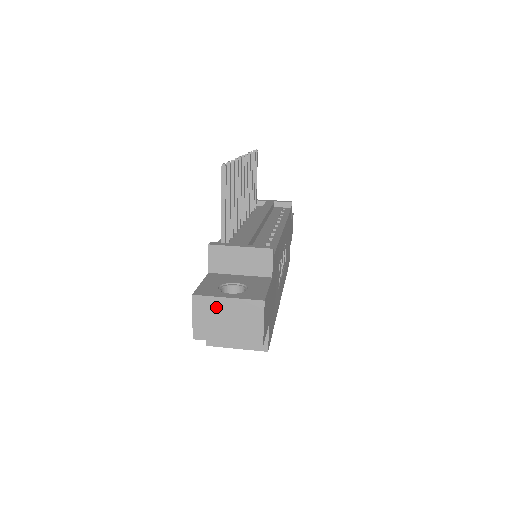
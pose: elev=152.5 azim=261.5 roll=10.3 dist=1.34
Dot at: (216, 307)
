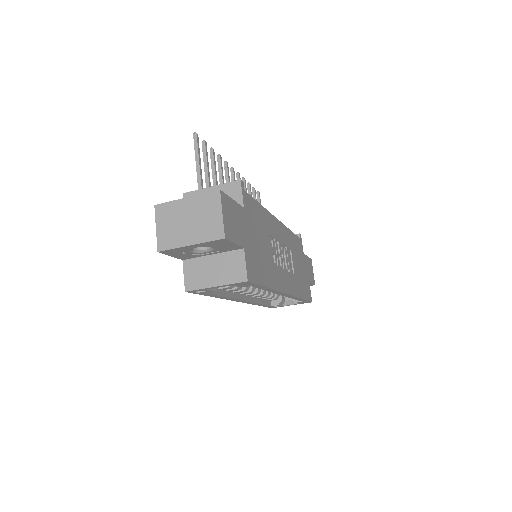
Dot at: (176, 211)
